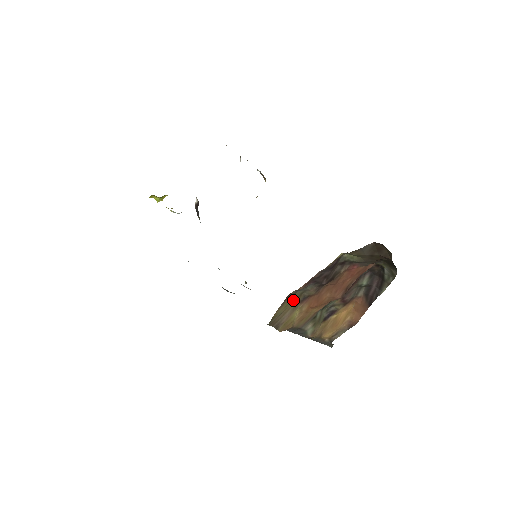
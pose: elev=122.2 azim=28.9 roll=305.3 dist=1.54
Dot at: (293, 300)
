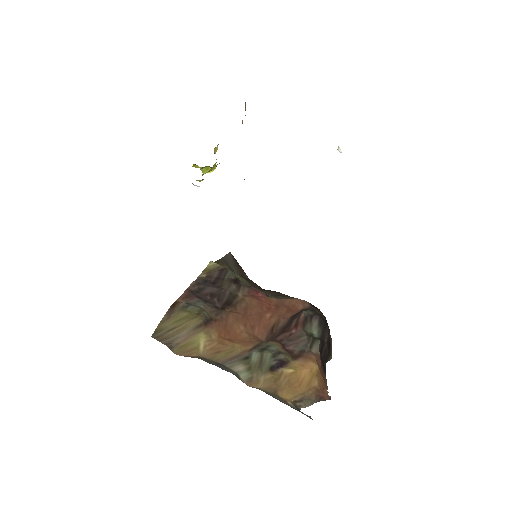
Dot at: (190, 317)
